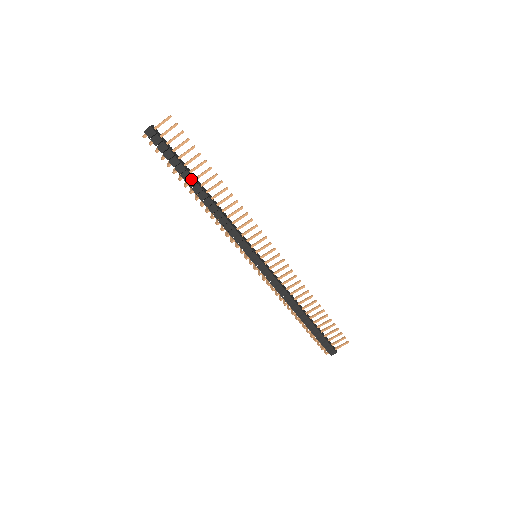
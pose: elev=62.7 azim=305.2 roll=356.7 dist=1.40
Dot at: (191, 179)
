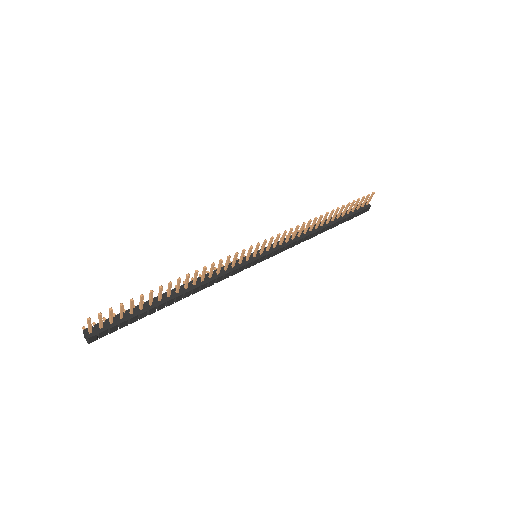
Dot at: (158, 307)
